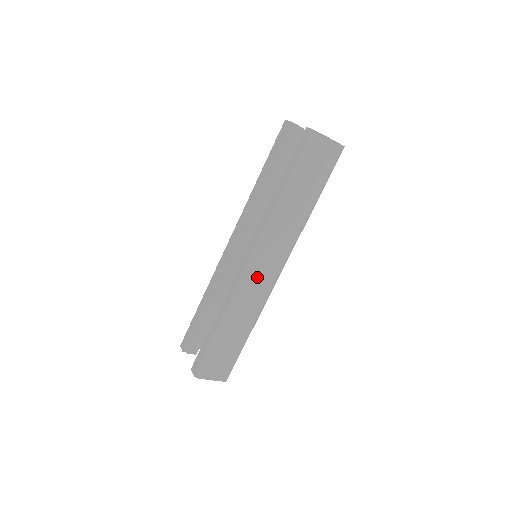
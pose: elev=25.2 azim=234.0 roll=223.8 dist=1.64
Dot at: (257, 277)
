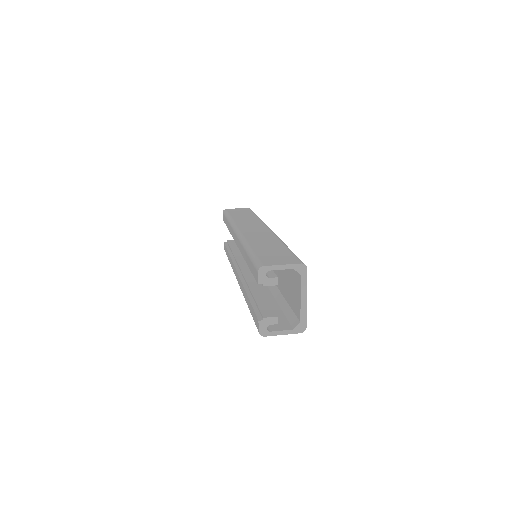
Dot at: occluded
